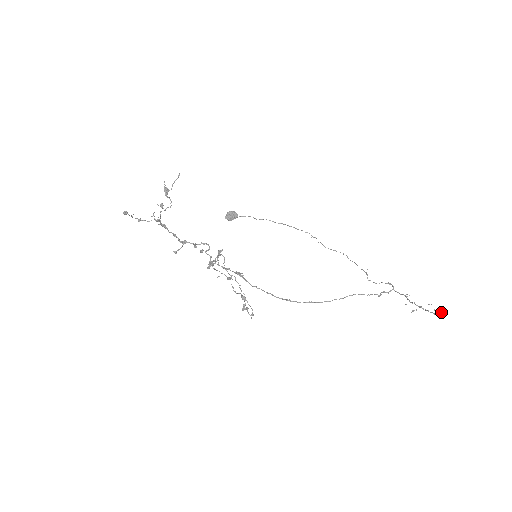
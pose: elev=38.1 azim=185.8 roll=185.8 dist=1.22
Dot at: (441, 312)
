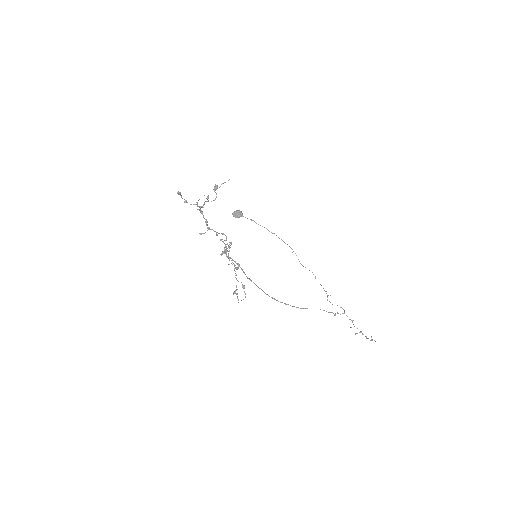
Dot at: occluded
